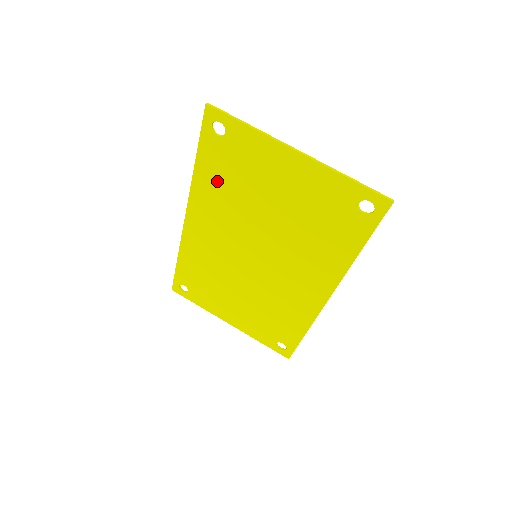
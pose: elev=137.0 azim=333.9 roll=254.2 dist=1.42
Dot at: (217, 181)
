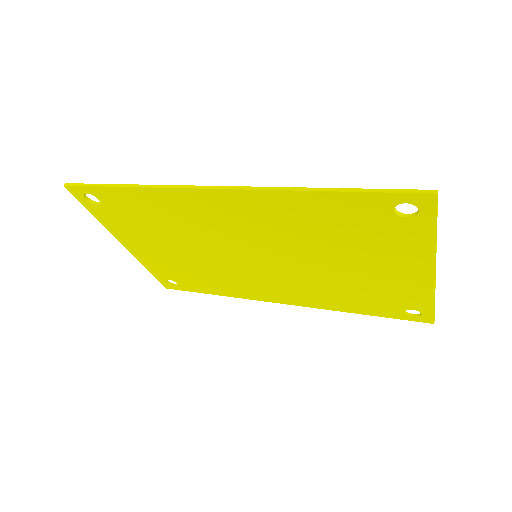
Dot at: (321, 216)
